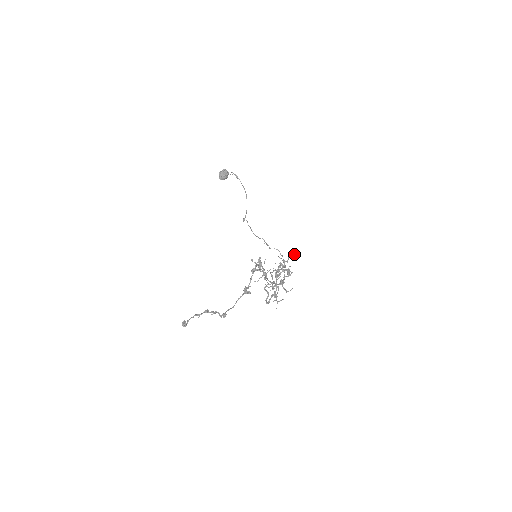
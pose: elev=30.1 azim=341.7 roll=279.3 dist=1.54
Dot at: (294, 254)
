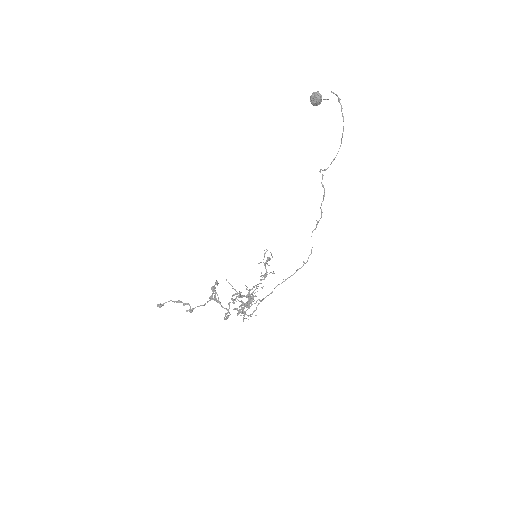
Dot at: occluded
